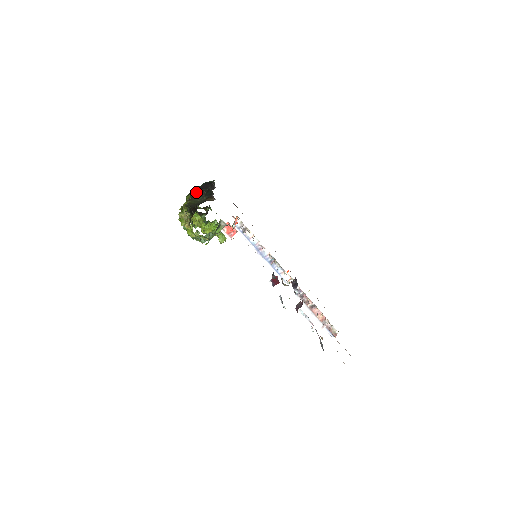
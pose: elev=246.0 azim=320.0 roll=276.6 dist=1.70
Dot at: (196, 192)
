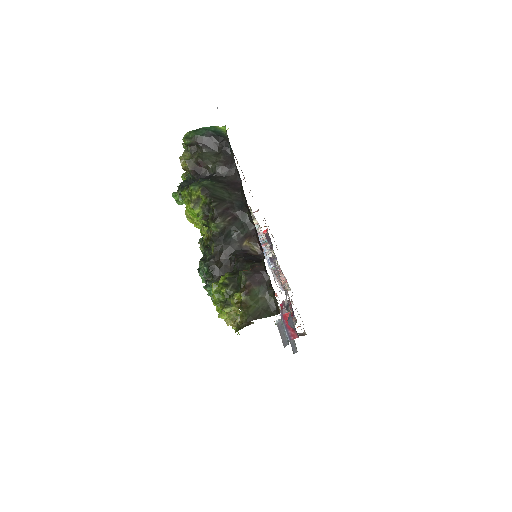
Dot at: (219, 204)
